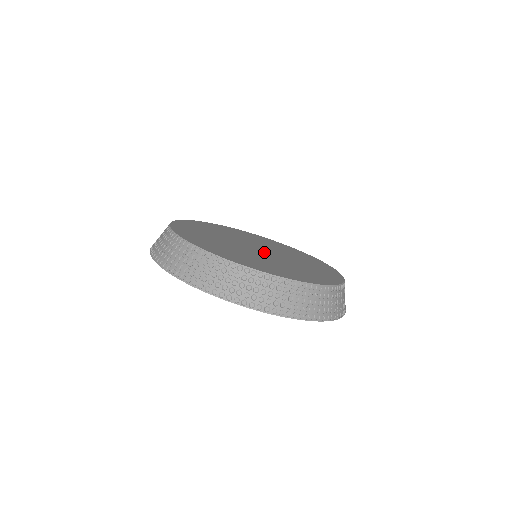
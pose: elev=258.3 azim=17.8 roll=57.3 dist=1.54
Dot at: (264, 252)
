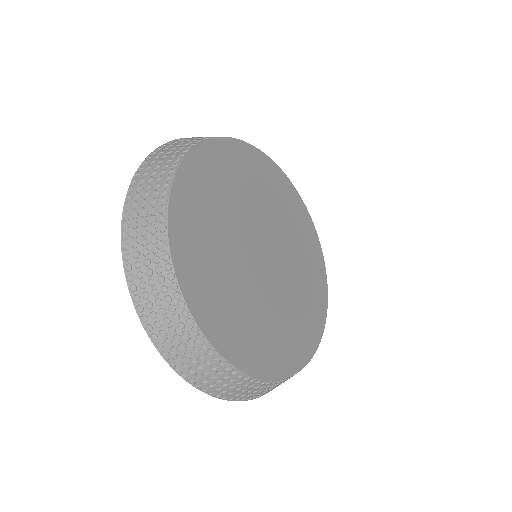
Dot at: (271, 257)
